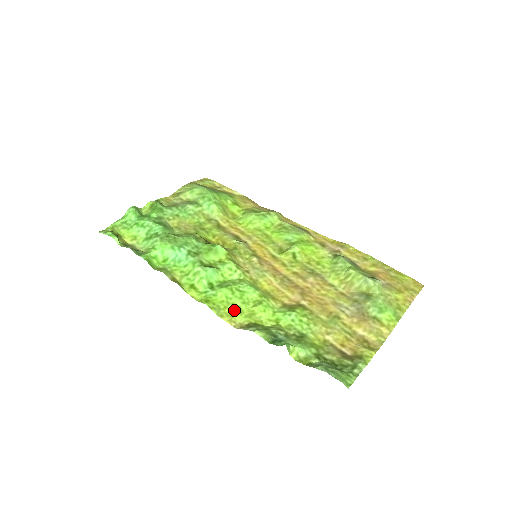
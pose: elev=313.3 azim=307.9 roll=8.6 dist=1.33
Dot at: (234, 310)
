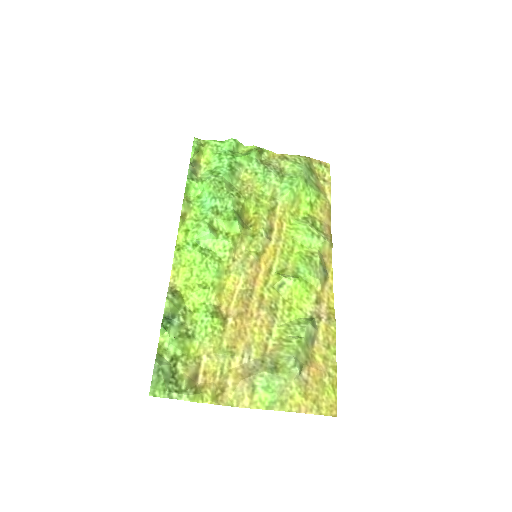
Dot at: (186, 273)
